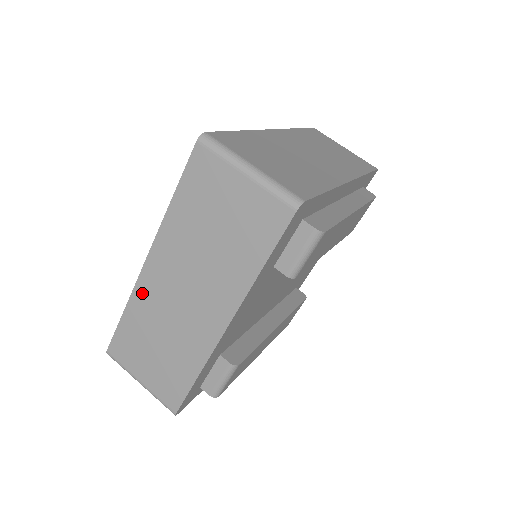
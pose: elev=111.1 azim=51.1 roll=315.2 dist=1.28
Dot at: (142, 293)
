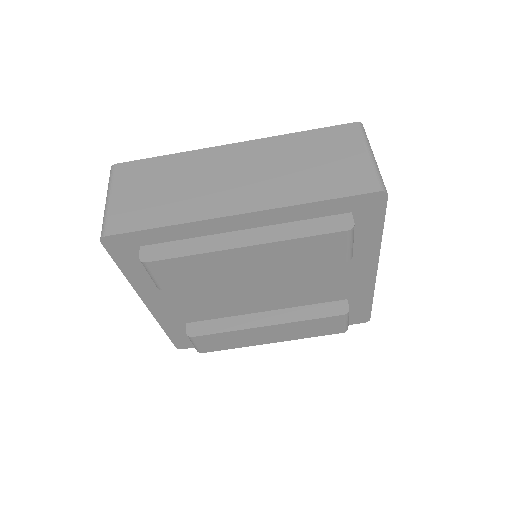
Dot at: occluded
